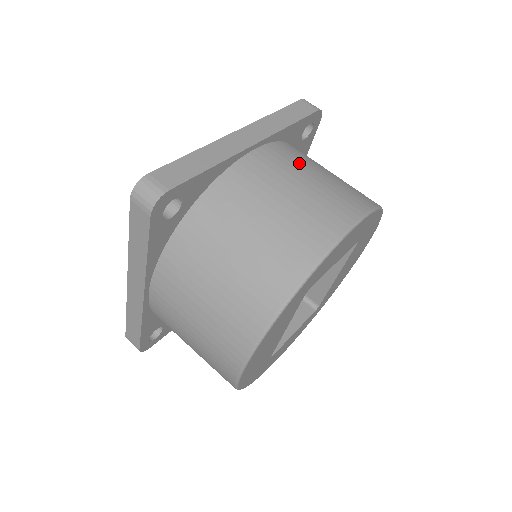
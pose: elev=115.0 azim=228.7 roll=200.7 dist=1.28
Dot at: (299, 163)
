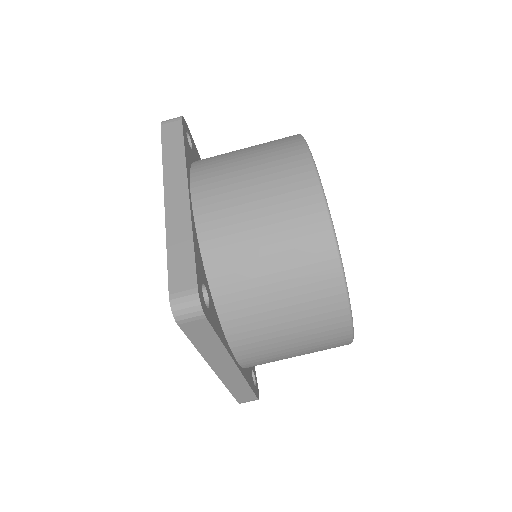
Dot at: (226, 169)
